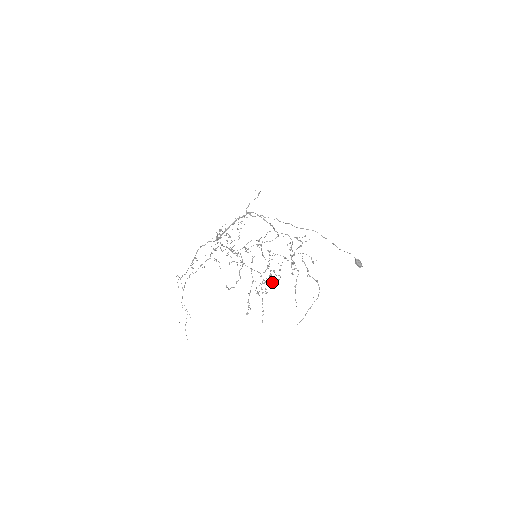
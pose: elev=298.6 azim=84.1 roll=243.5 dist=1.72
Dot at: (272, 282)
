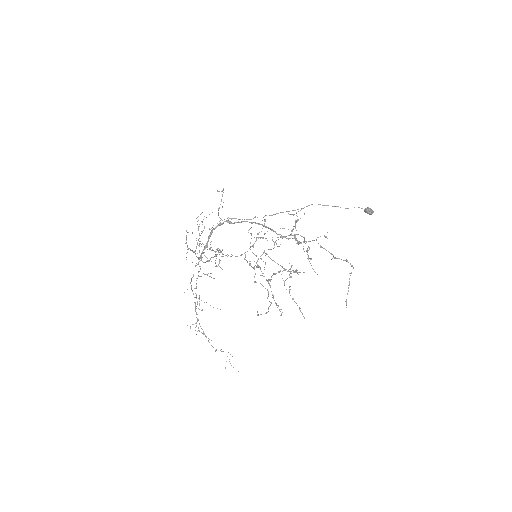
Dot at: occluded
